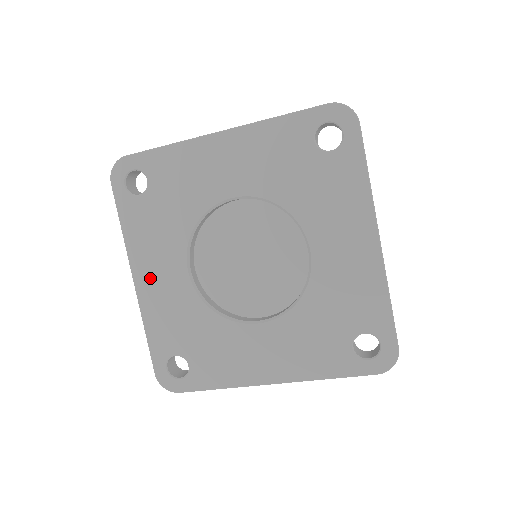
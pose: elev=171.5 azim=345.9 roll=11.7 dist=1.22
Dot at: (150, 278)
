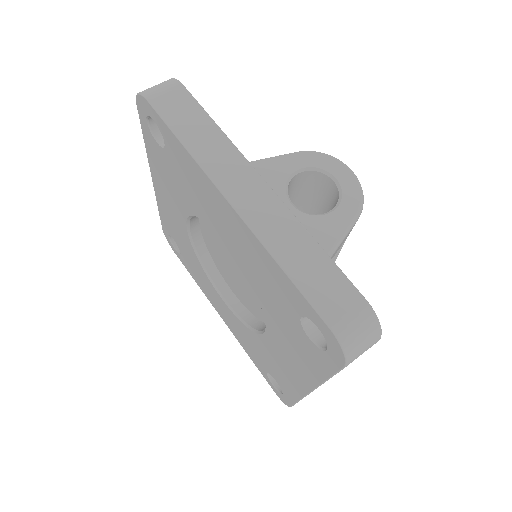
Dot at: (162, 194)
